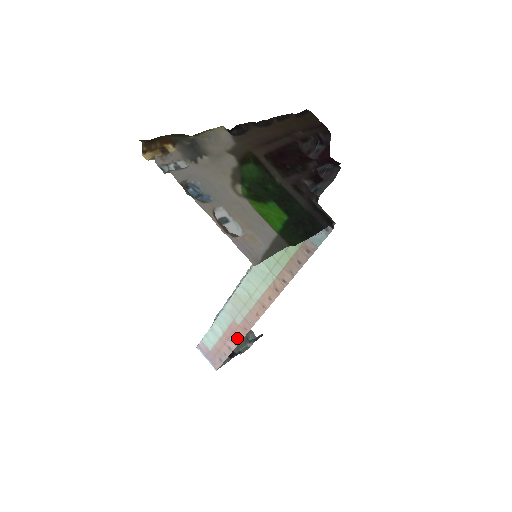
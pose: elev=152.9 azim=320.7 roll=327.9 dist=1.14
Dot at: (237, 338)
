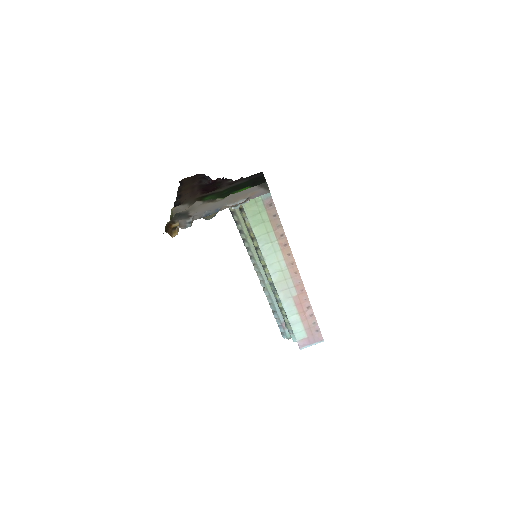
Dot at: (306, 303)
